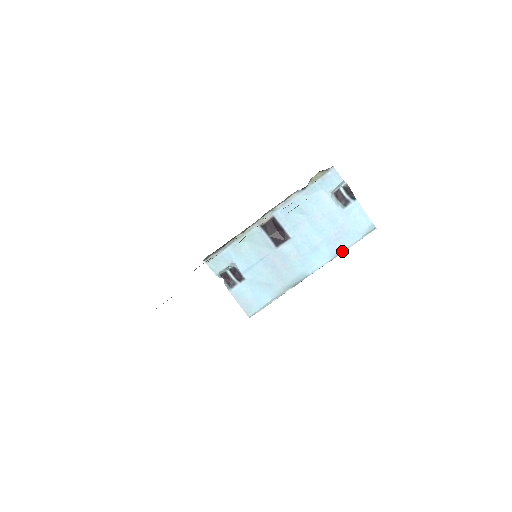
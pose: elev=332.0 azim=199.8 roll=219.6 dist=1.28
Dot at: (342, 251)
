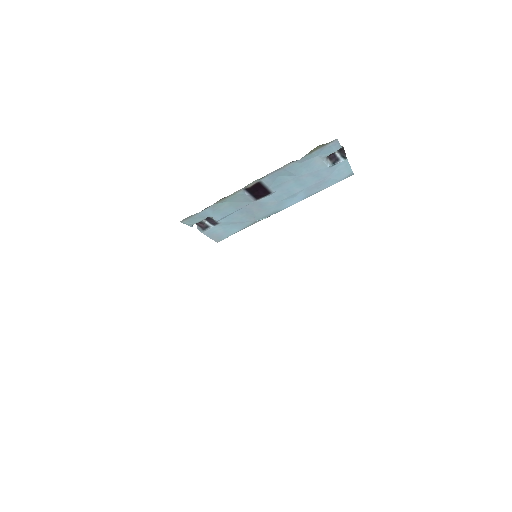
Dot at: occluded
